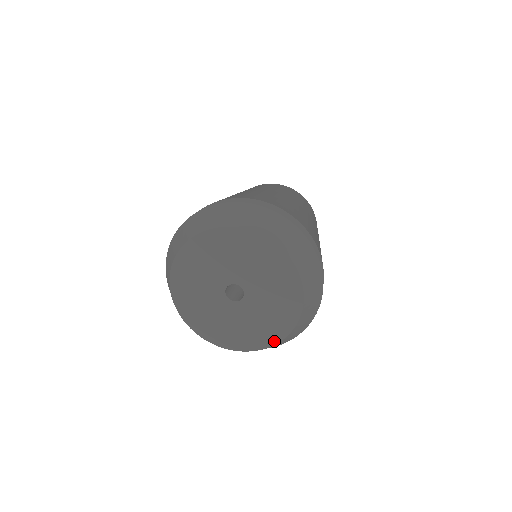
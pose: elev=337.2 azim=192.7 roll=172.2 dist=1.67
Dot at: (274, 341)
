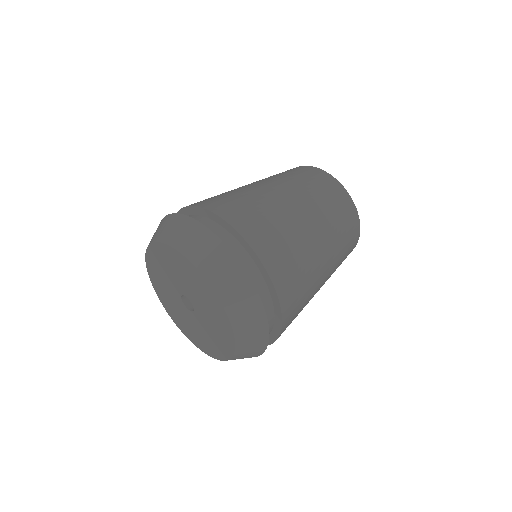
Dot at: (222, 358)
